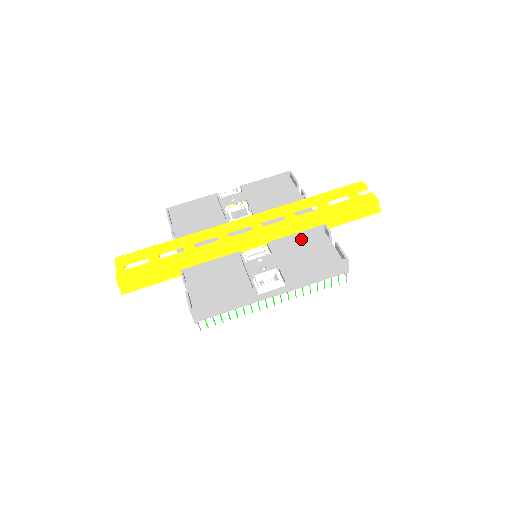
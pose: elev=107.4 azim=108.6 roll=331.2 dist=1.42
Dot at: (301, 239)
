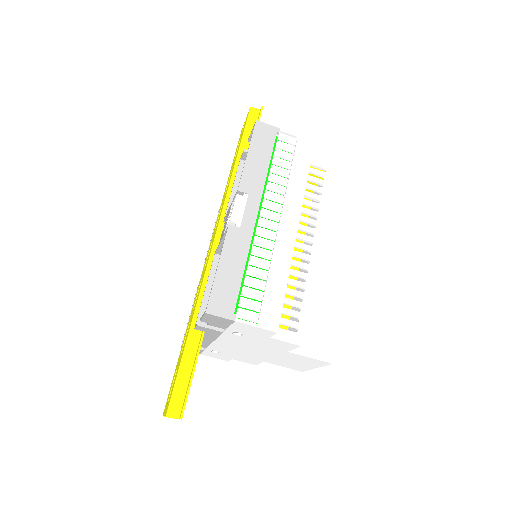
Dot at: occluded
